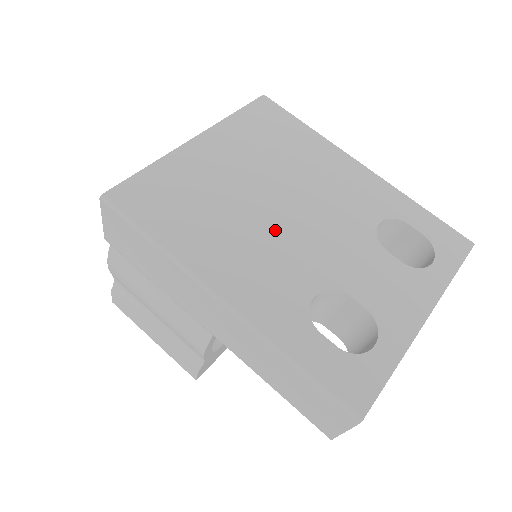
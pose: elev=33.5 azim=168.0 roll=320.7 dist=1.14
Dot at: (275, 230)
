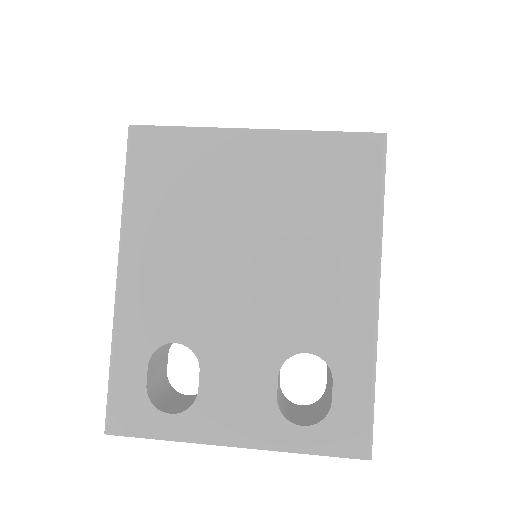
Dot at: (213, 270)
